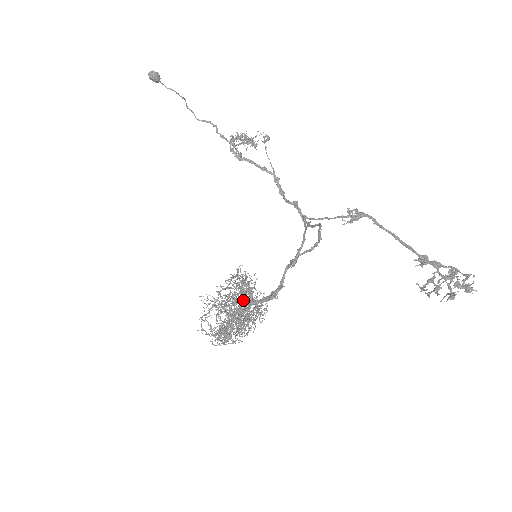
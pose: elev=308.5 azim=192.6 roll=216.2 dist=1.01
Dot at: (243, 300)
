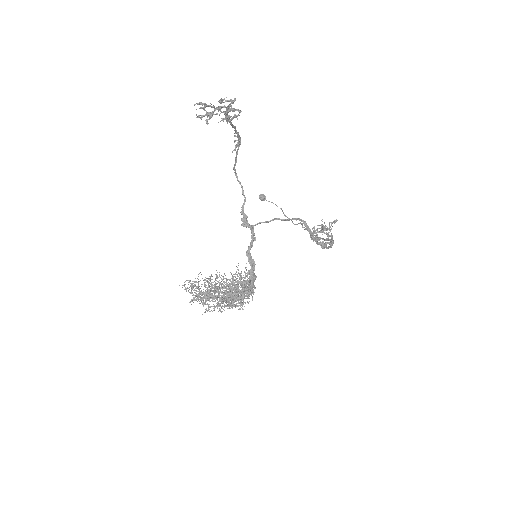
Dot at: occluded
